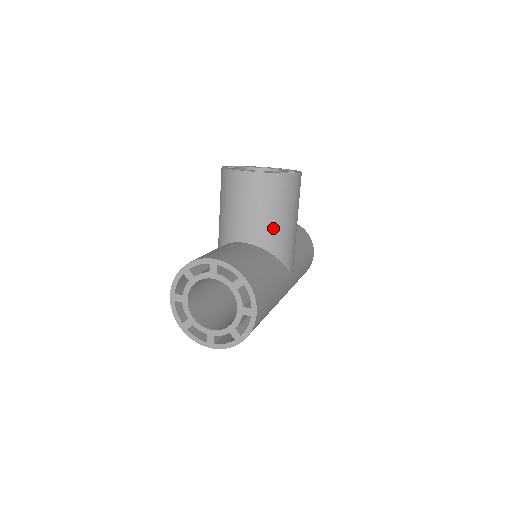
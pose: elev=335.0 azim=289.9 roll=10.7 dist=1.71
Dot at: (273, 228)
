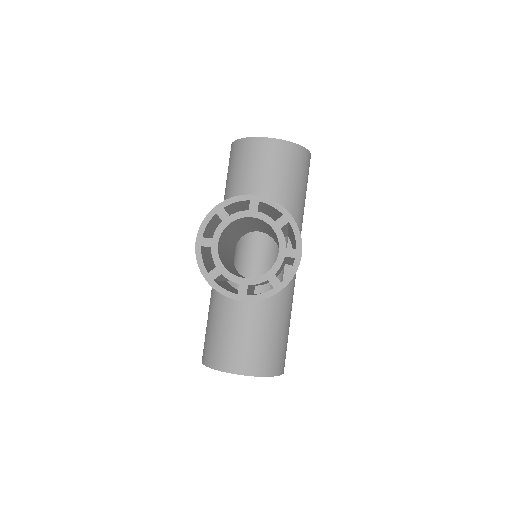
Dot at: occluded
